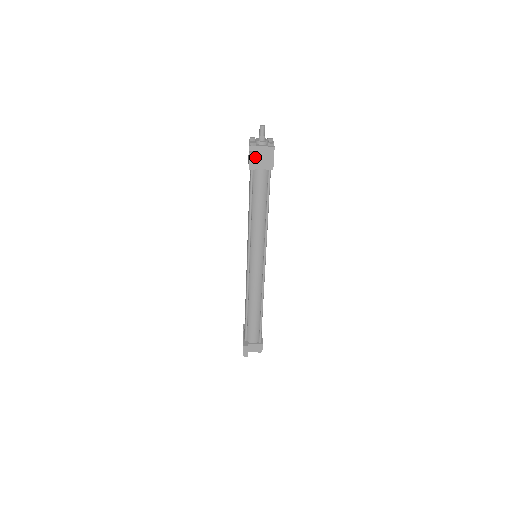
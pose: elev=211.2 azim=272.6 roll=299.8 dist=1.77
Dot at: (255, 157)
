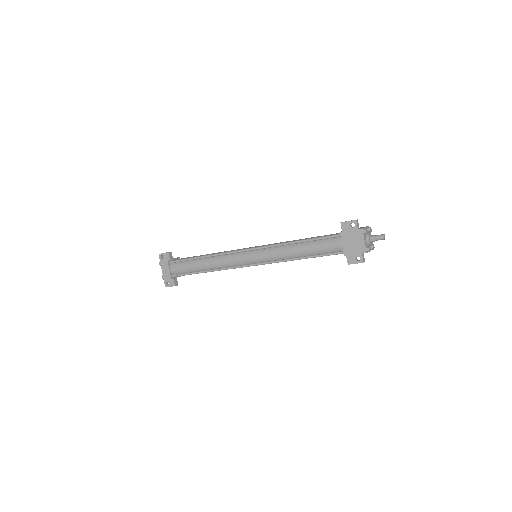
Dot at: (361, 262)
